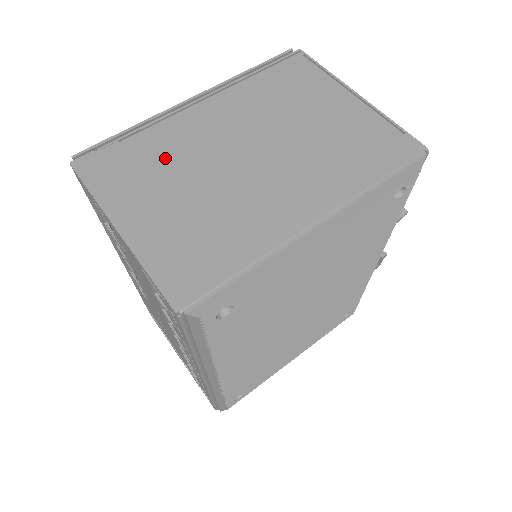
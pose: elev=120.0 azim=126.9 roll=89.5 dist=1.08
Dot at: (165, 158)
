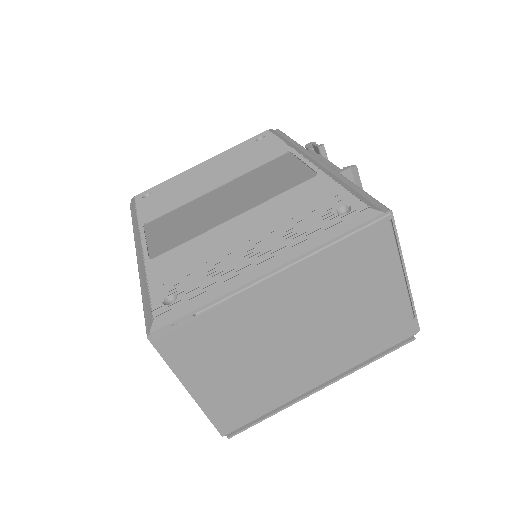
Dot at: (232, 335)
